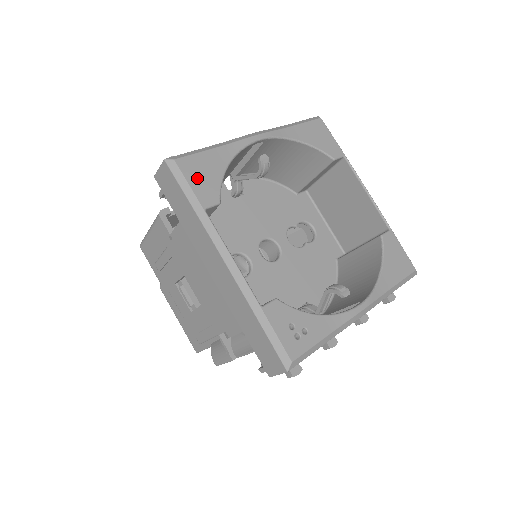
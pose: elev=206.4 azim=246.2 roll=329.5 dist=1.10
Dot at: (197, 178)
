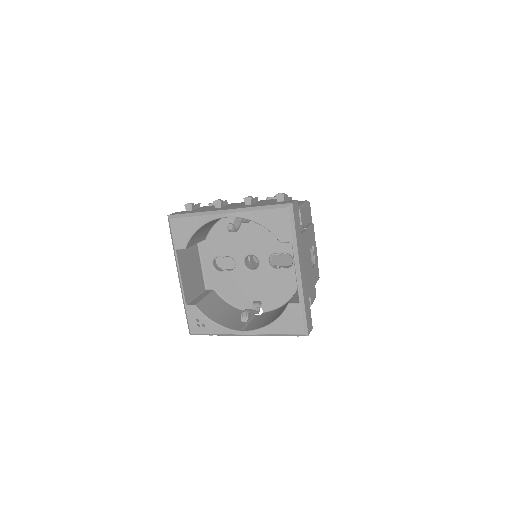
Dot at: (177, 232)
